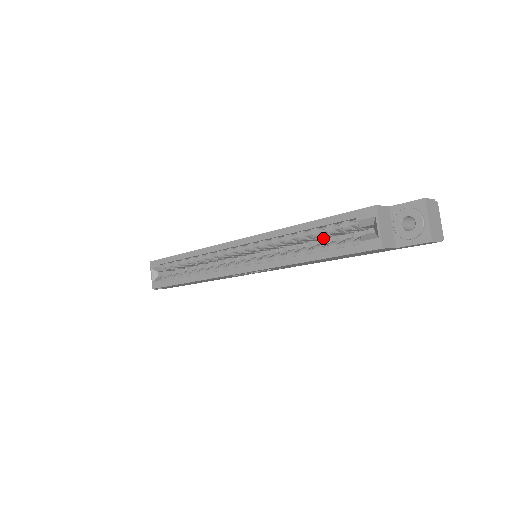
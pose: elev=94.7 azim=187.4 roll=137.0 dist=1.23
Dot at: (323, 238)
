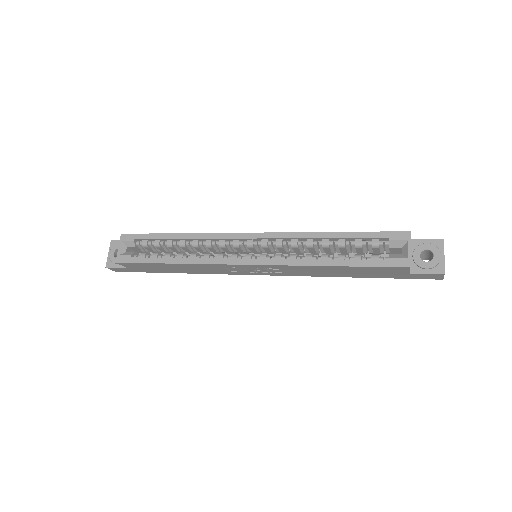
Dot at: (340, 252)
